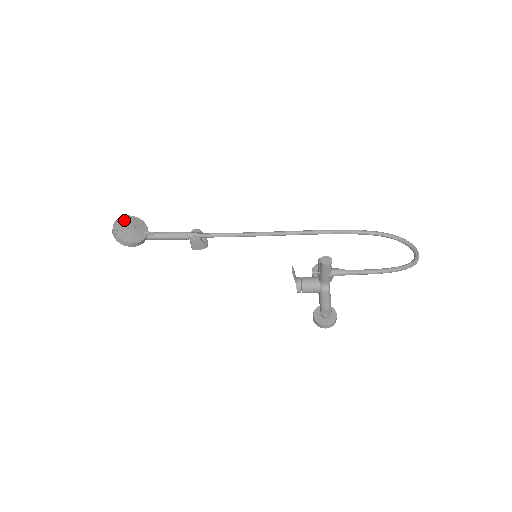
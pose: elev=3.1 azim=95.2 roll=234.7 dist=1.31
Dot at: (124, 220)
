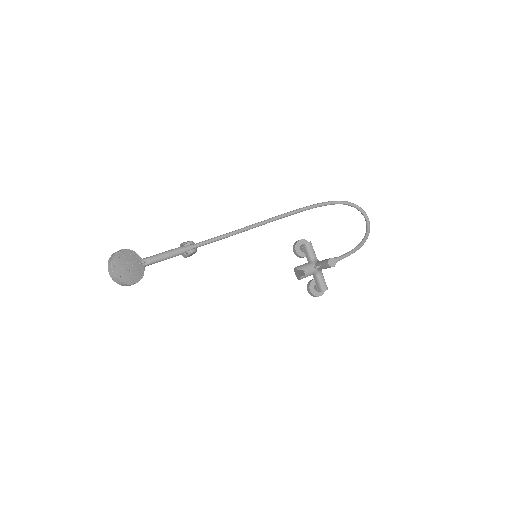
Dot at: (118, 261)
